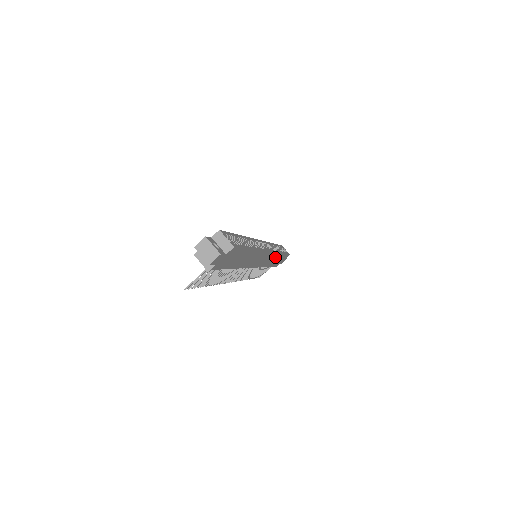
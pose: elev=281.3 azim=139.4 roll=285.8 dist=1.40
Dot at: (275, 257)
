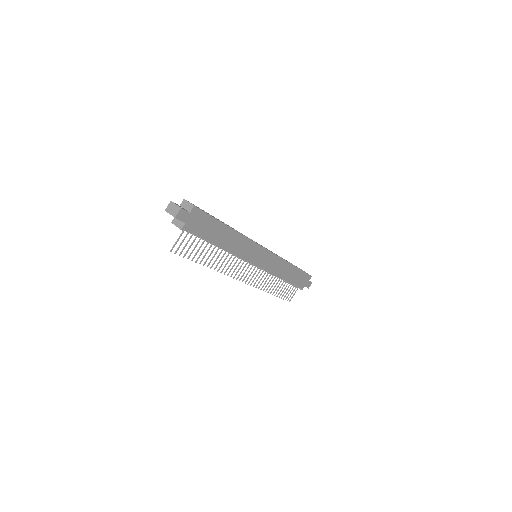
Dot at: (284, 266)
